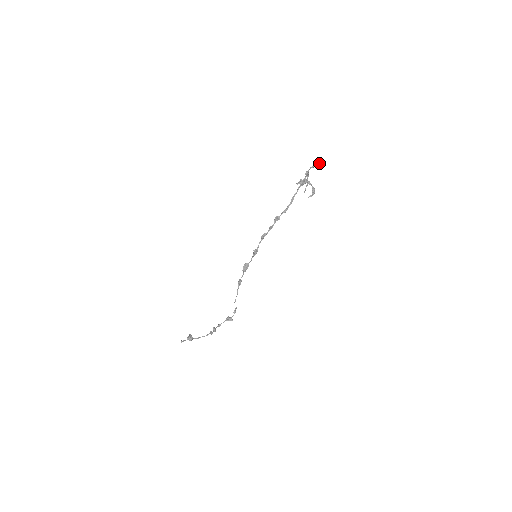
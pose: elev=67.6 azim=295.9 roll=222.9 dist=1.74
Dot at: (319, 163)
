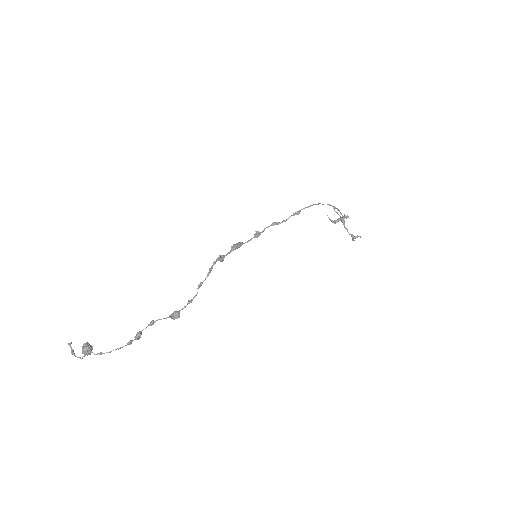
Dot at: (359, 236)
